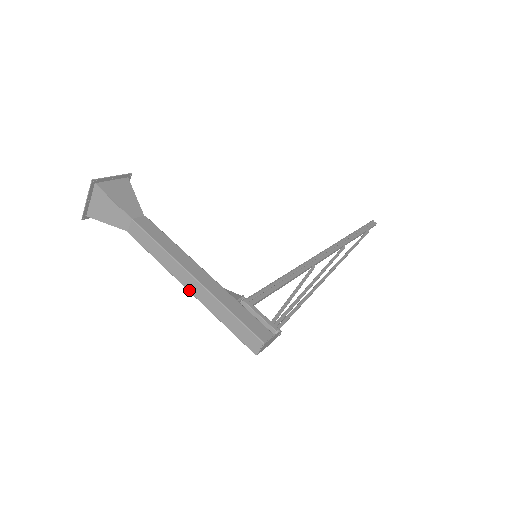
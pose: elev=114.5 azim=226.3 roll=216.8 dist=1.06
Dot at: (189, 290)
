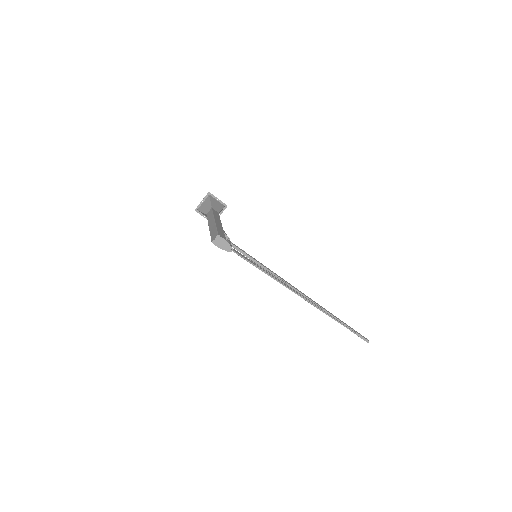
Dot at: (209, 227)
